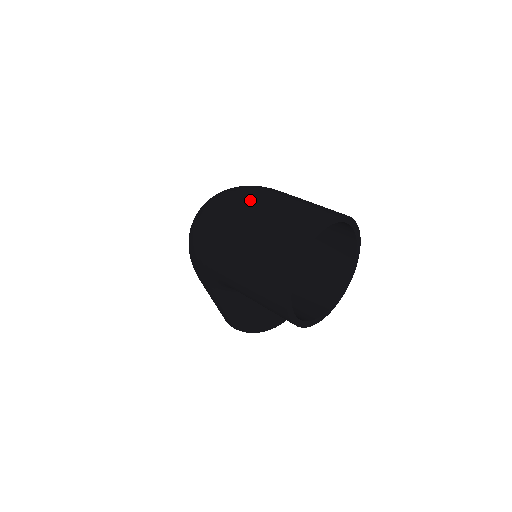
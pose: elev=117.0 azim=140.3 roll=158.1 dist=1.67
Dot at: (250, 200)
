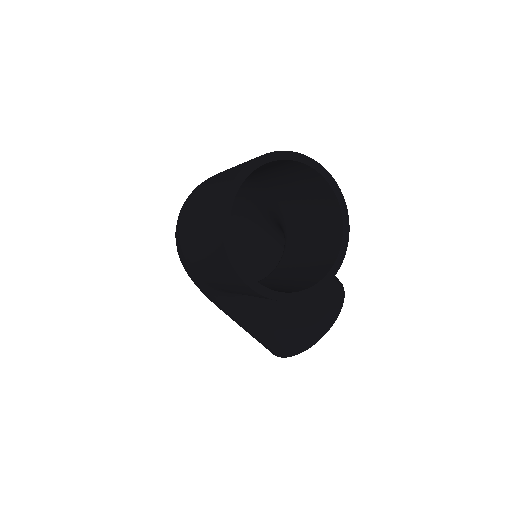
Dot at: (202, 184)
